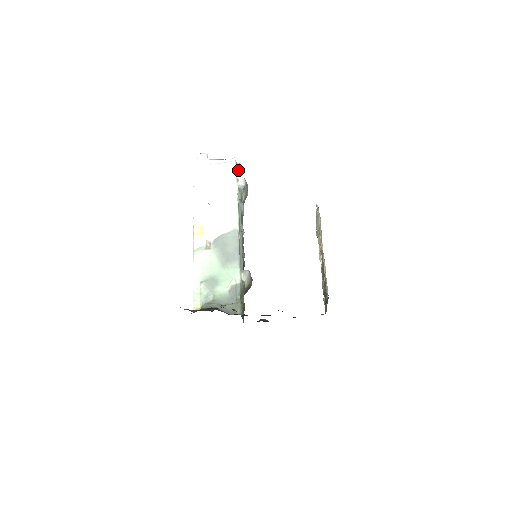
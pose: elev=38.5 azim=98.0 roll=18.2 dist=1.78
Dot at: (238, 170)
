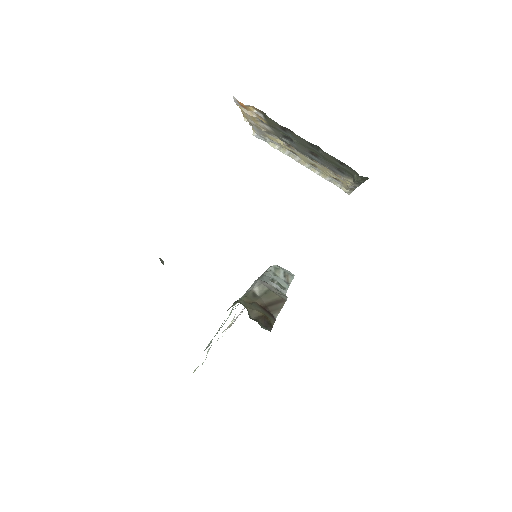
Dot at: occluded
